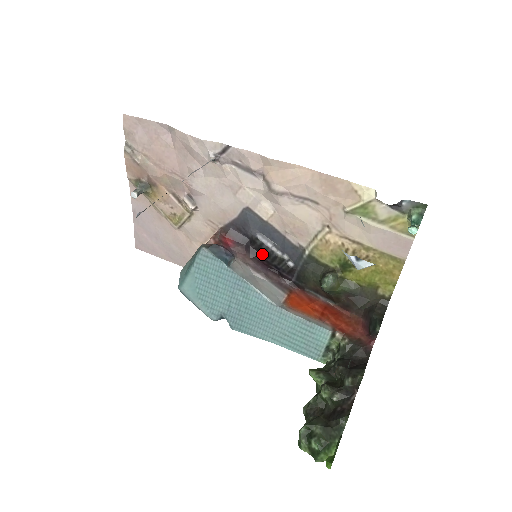
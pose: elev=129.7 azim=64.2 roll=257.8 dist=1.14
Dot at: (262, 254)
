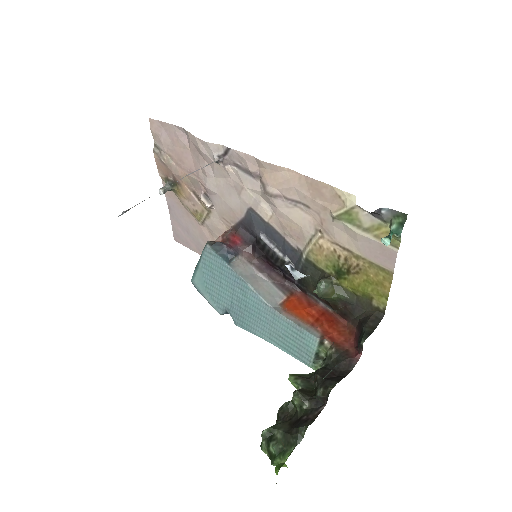
Dot at: (266, 254)
